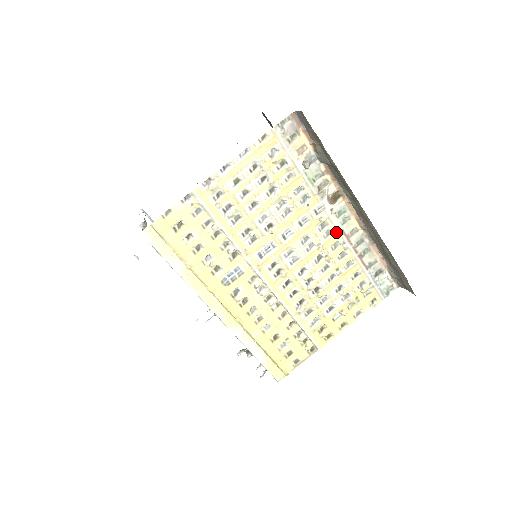
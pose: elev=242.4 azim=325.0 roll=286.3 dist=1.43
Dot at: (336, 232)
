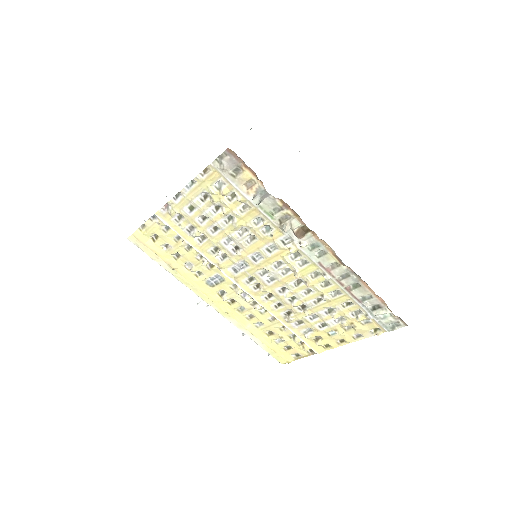
Dot at: (312, 263)
